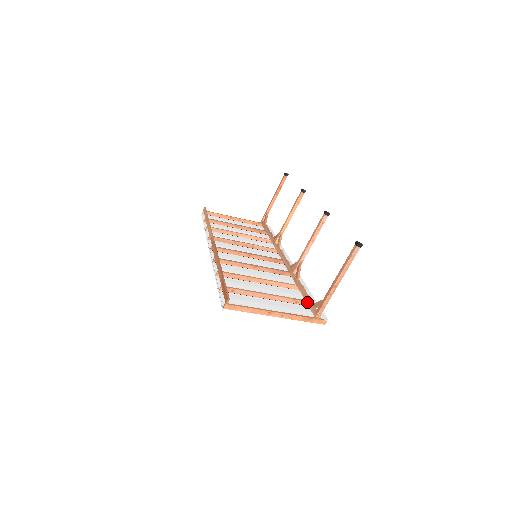
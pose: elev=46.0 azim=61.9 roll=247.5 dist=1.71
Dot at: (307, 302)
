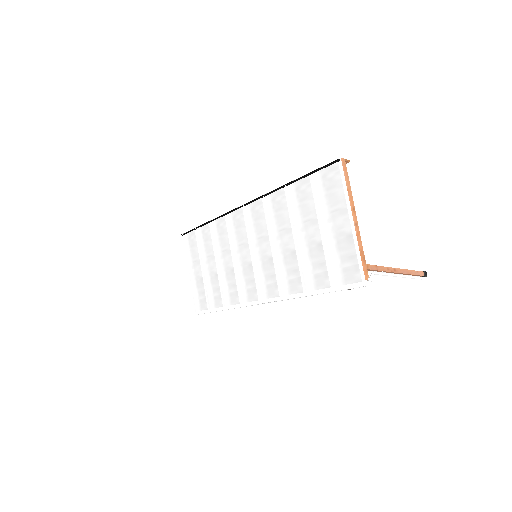
Dot at: occluded
